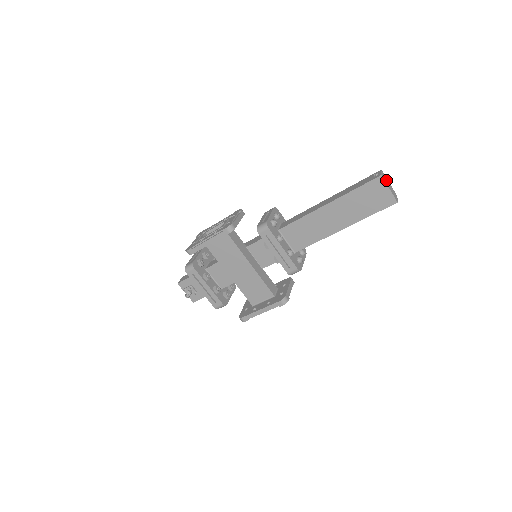
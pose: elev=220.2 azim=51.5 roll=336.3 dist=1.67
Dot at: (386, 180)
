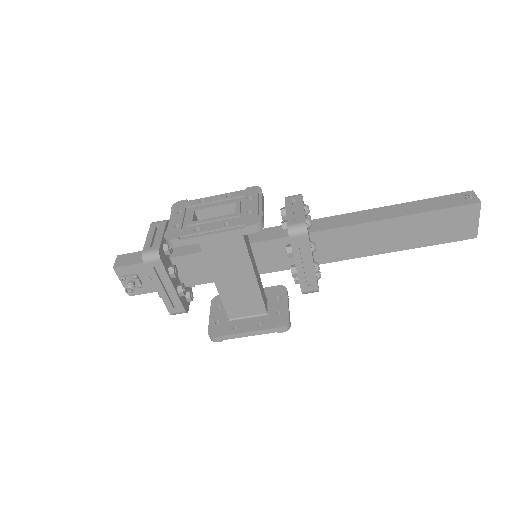
Dot at: occluded
